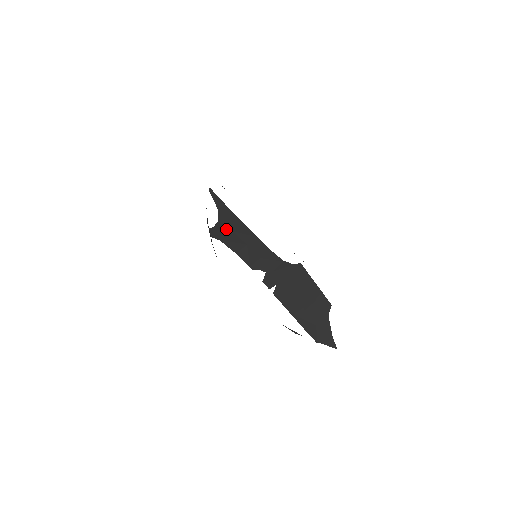
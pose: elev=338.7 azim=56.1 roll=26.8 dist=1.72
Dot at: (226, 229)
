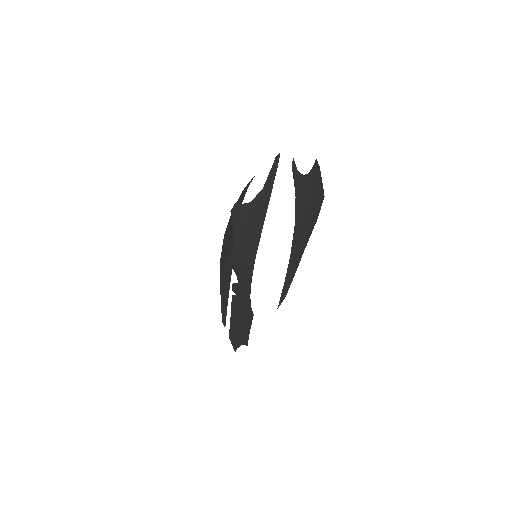
Dot at: (246, 220)
